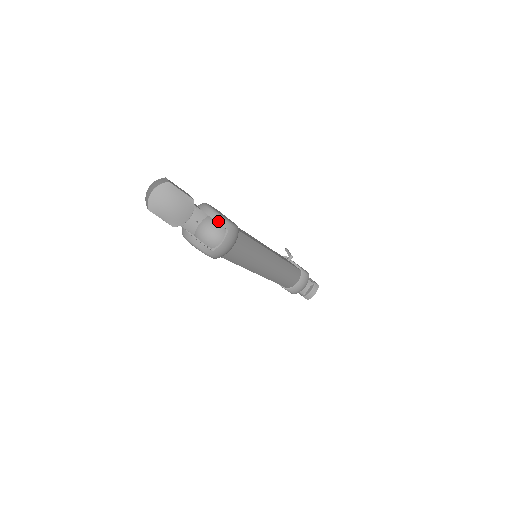
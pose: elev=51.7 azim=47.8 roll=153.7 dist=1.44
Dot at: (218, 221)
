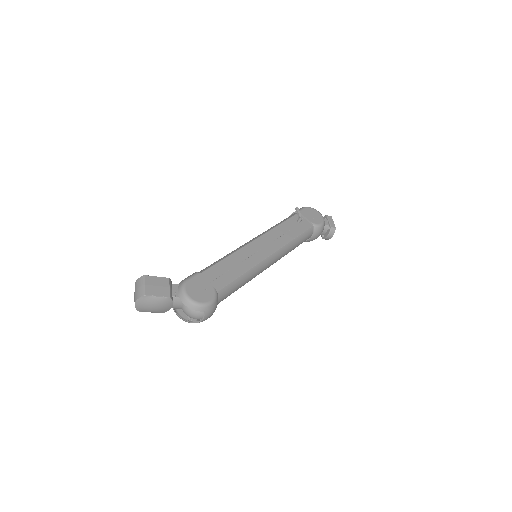
Dot at: (194, 309)
